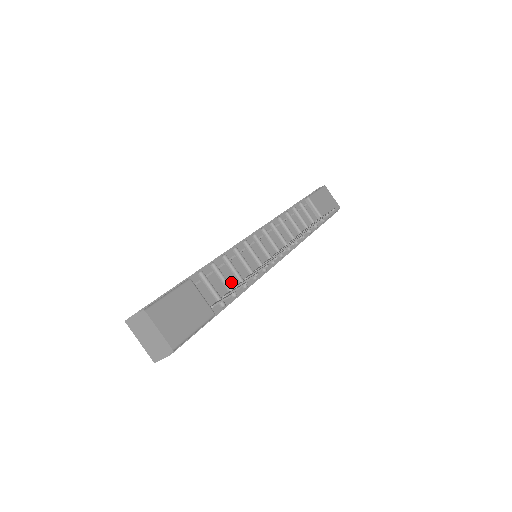
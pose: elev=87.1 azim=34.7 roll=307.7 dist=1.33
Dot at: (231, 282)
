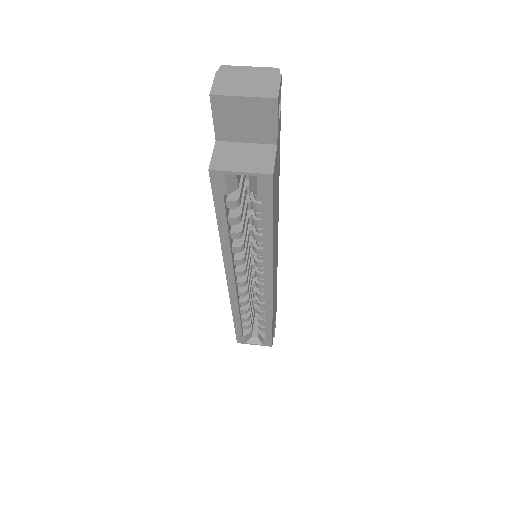
Dot at: occluded
